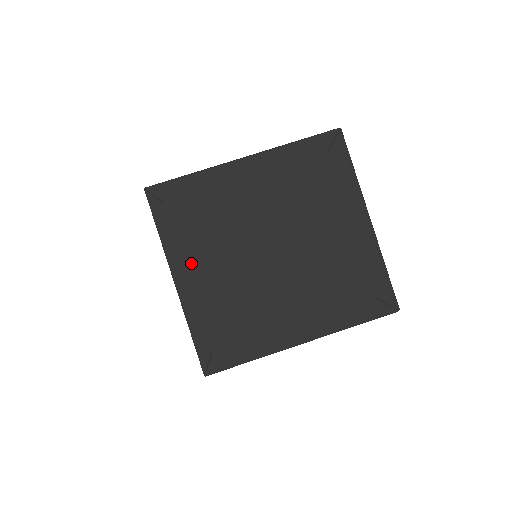
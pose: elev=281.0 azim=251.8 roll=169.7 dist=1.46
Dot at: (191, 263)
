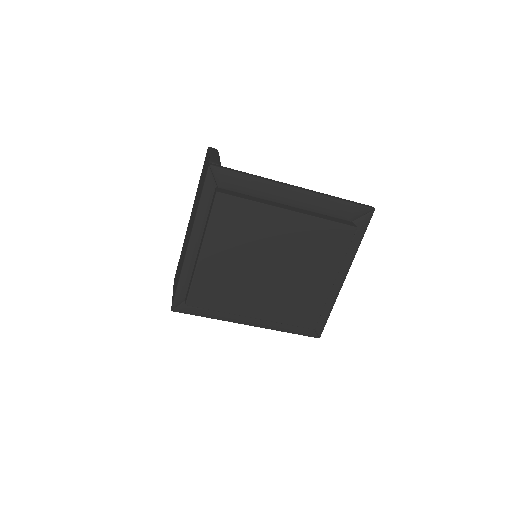
Dot at: (210, 244)
